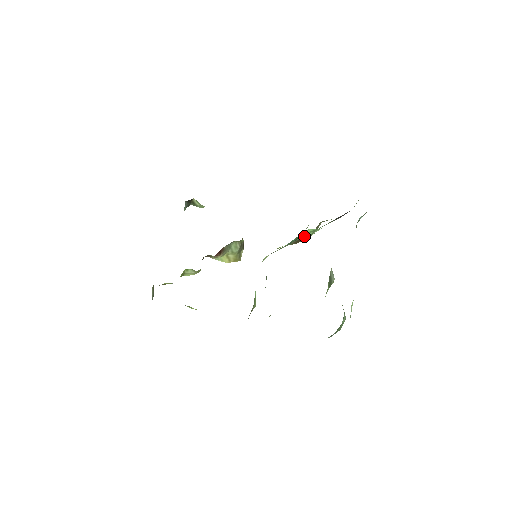
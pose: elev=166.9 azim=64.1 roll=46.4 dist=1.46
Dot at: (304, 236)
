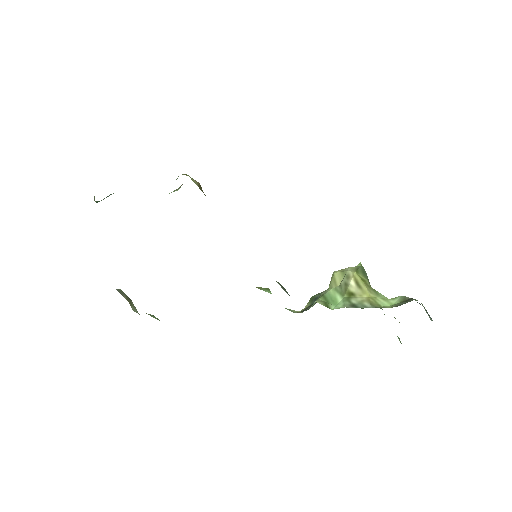
Dot at: occluded
